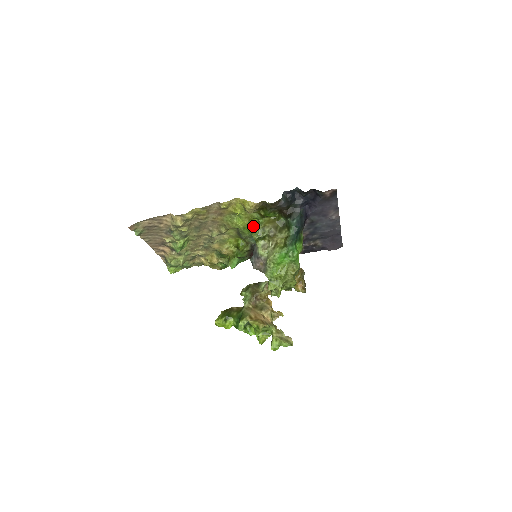
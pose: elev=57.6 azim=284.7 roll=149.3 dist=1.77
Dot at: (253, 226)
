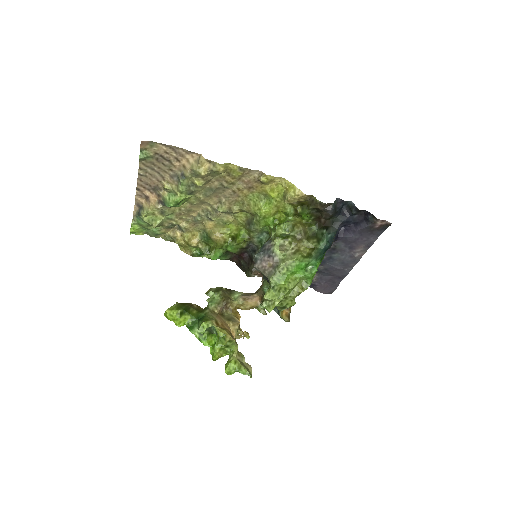
Dot at: (275, 220)
